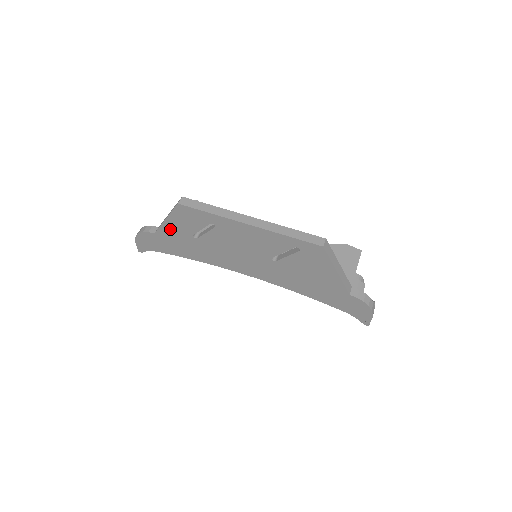
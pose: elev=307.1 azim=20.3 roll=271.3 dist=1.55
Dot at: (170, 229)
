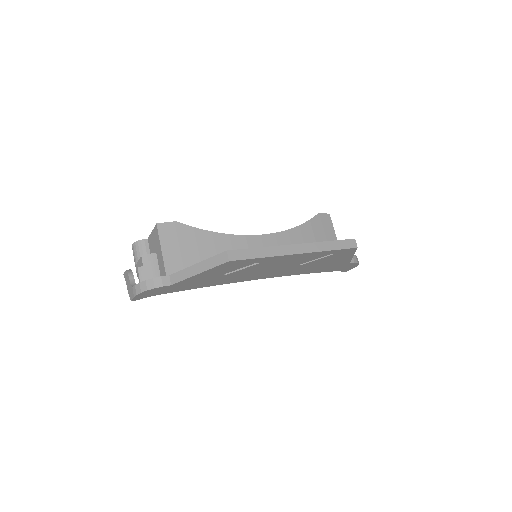
Dot at: (198, 278)
